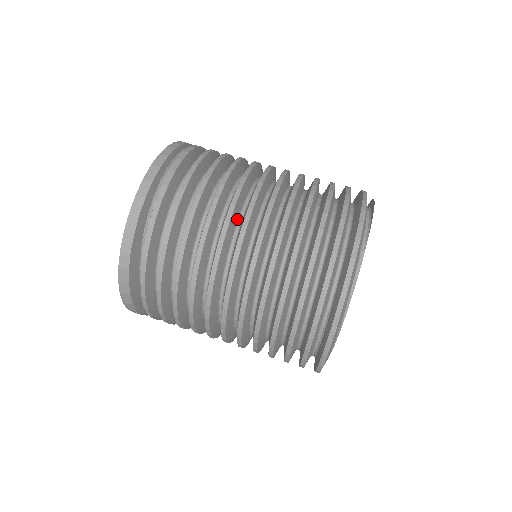
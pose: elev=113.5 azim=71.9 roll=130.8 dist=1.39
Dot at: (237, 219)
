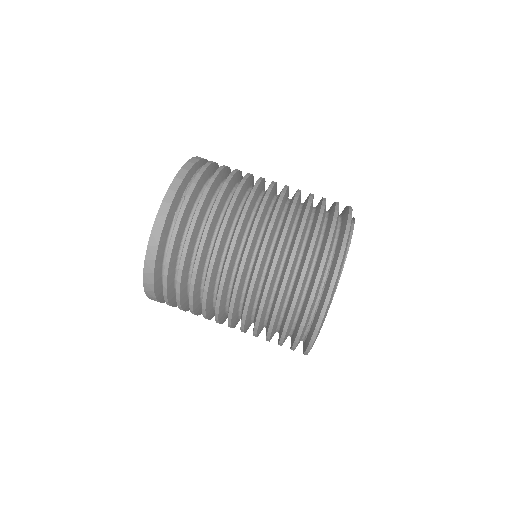
Dot at: (260, 192)
